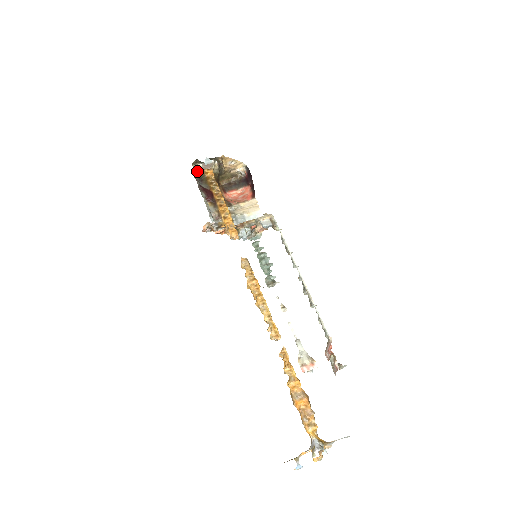
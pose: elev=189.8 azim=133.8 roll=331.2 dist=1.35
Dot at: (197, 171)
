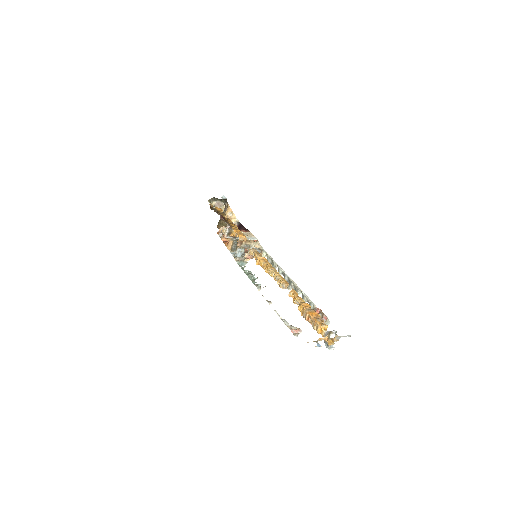
Dot at: (211, 205)
